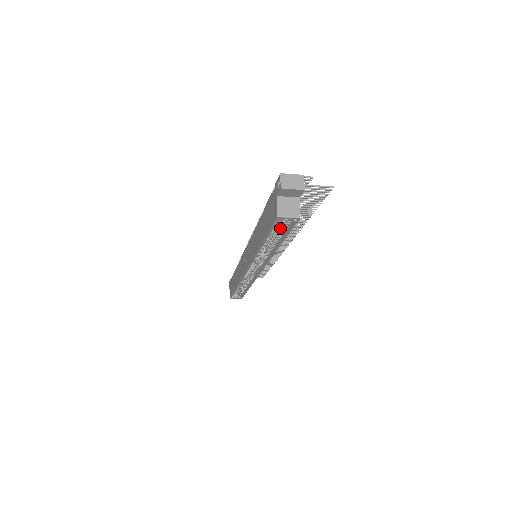
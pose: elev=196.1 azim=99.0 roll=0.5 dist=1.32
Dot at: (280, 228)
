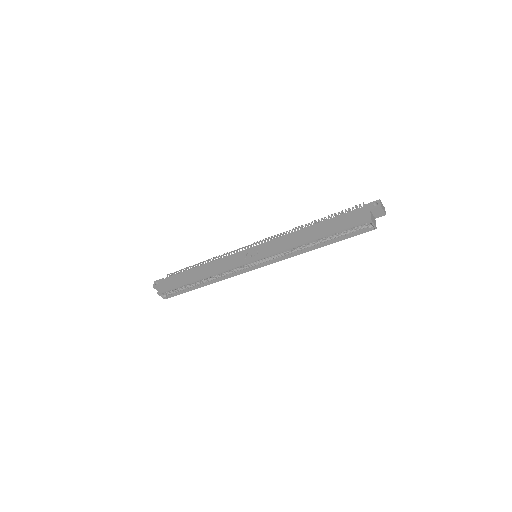
Dot at: (346, 232)
